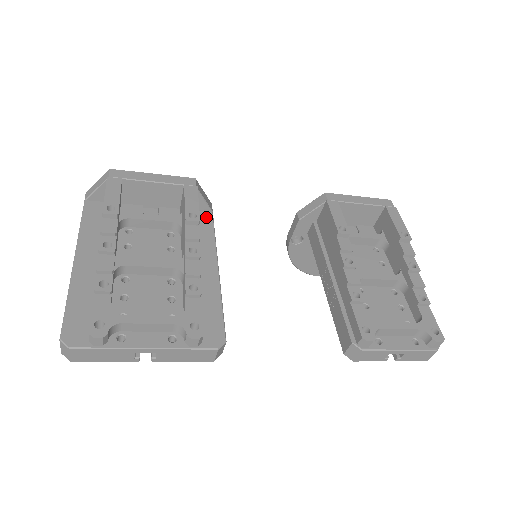
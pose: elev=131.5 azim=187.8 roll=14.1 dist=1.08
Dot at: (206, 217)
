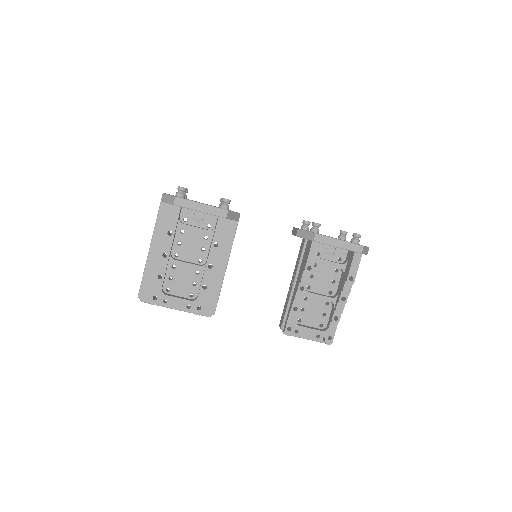
Dot at: (232, 226)
